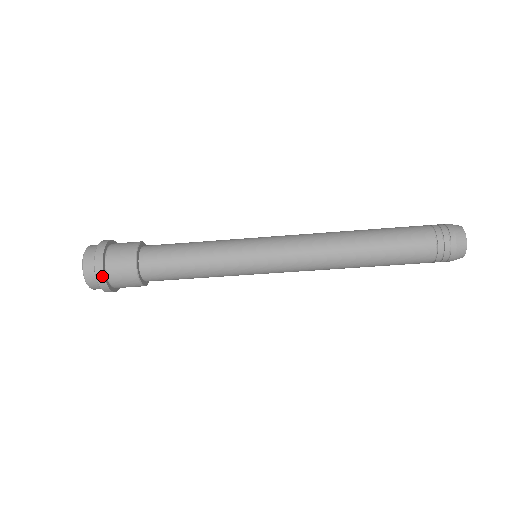
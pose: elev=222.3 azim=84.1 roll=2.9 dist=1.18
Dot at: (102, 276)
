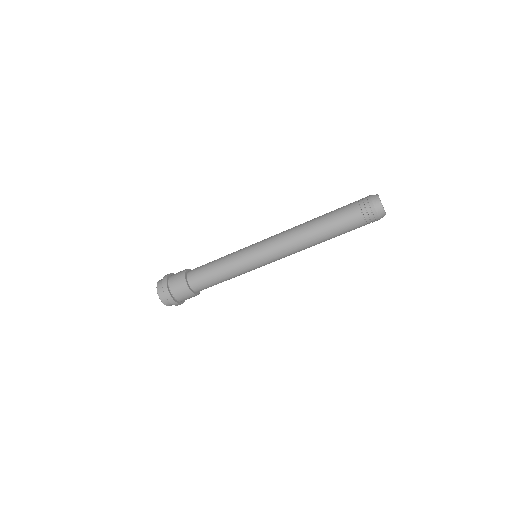
Dot at: (175, 303)
